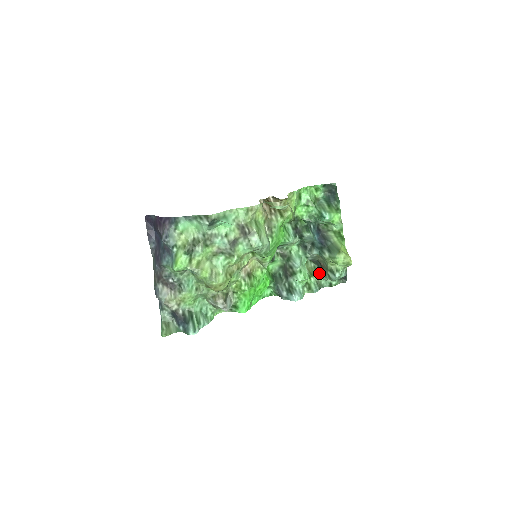
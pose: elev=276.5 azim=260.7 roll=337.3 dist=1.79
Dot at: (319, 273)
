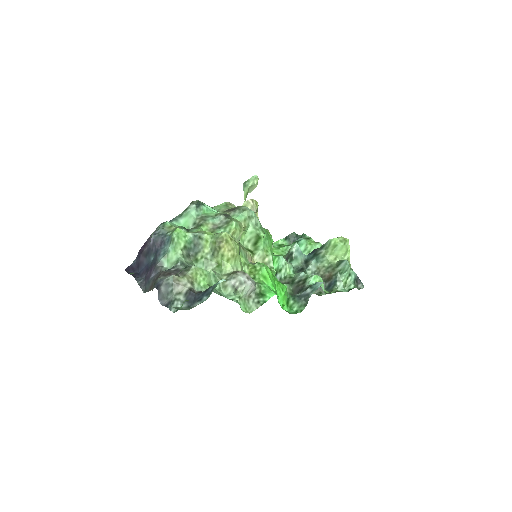
Dot at: (332, 289)
